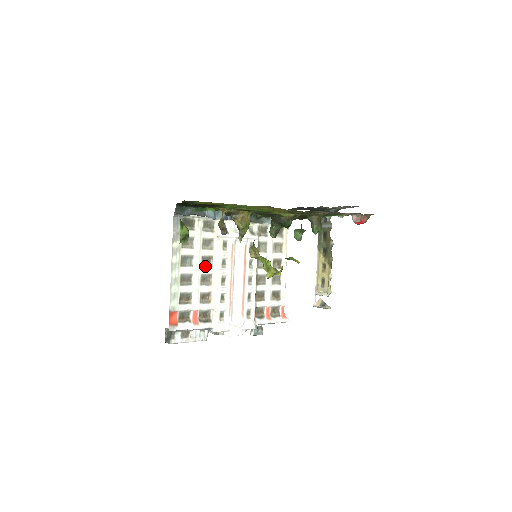
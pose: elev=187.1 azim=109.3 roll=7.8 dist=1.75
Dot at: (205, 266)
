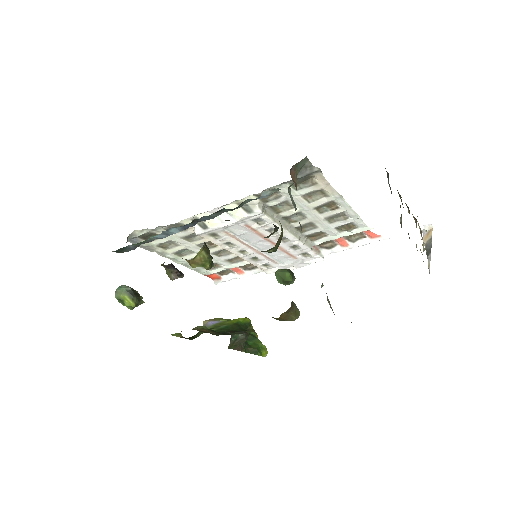
Dot at: (209, 247)
